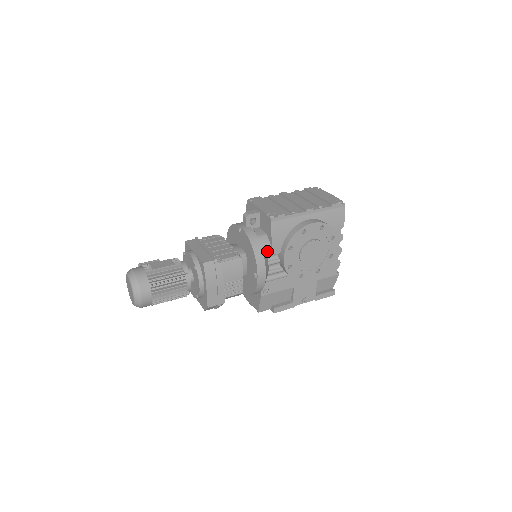
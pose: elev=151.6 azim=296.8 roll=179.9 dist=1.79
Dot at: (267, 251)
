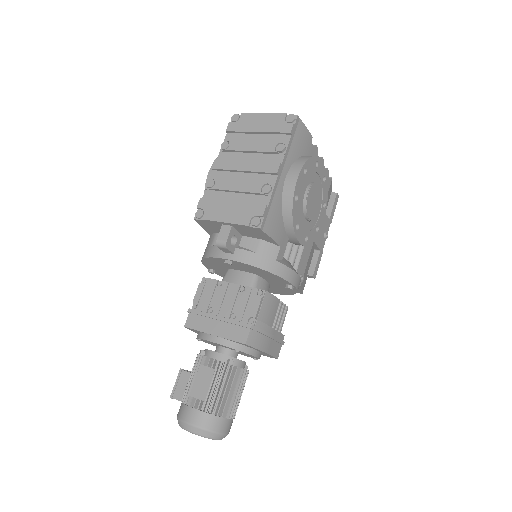
Dot at: (280, 255)
